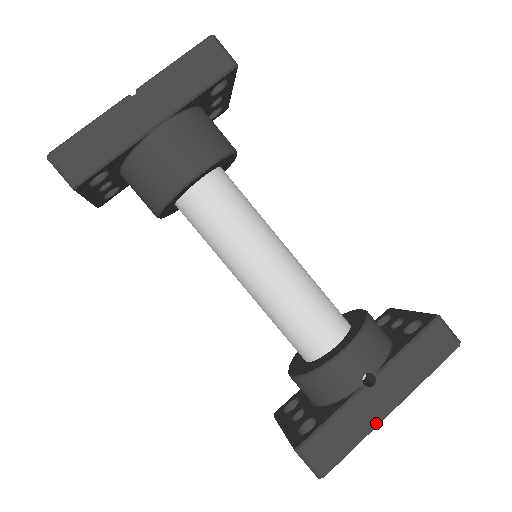
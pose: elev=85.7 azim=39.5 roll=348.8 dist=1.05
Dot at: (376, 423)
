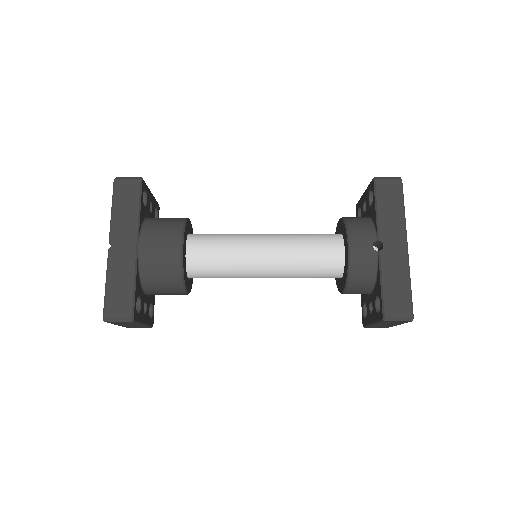
Dot at: (407, 262)
